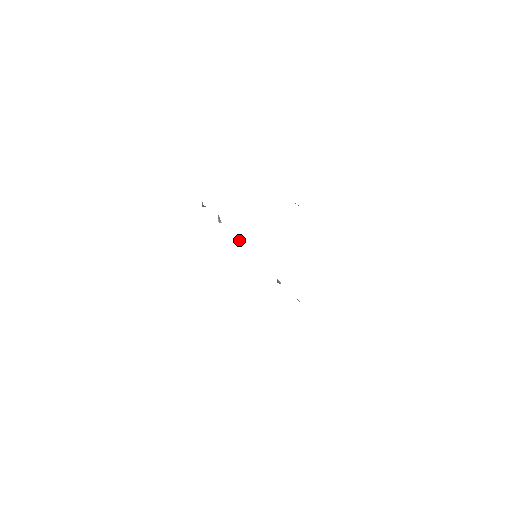
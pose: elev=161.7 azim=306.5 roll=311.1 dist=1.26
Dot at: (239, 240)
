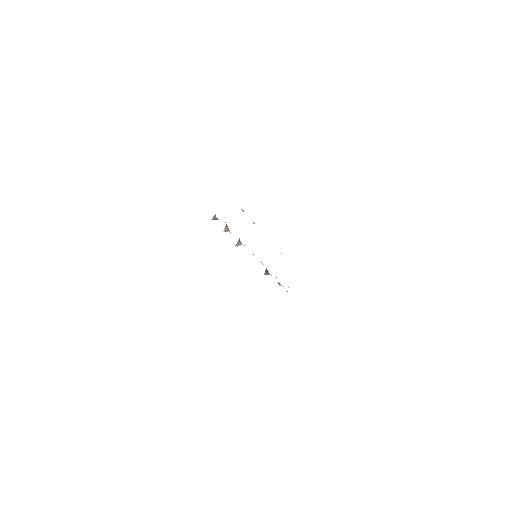
Dot at: occluded
